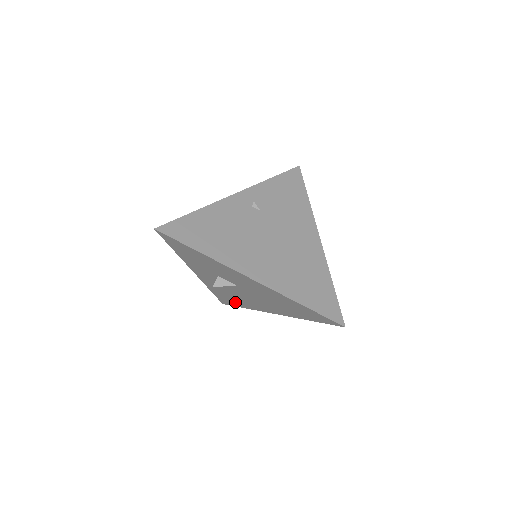
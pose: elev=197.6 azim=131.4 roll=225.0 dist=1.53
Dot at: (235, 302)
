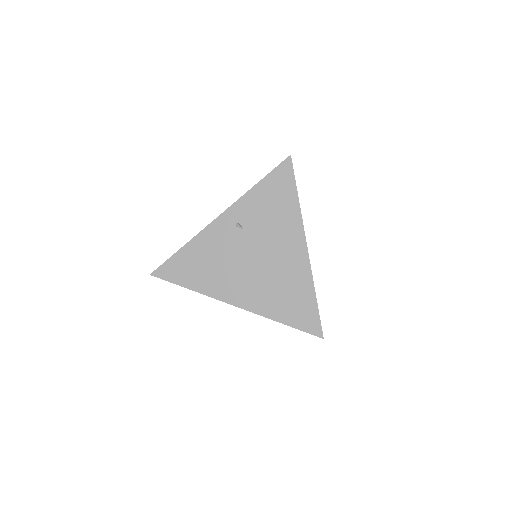
Dot at: occluded
